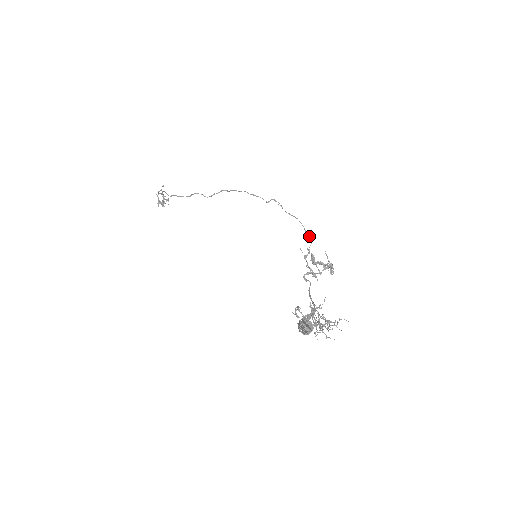
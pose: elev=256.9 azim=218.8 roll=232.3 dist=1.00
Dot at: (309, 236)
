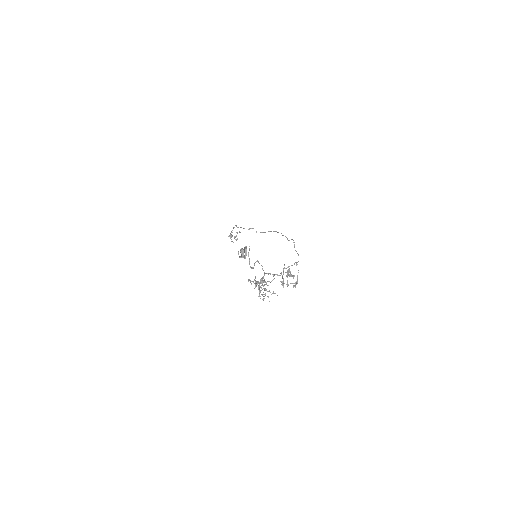
Dot at: occluded
